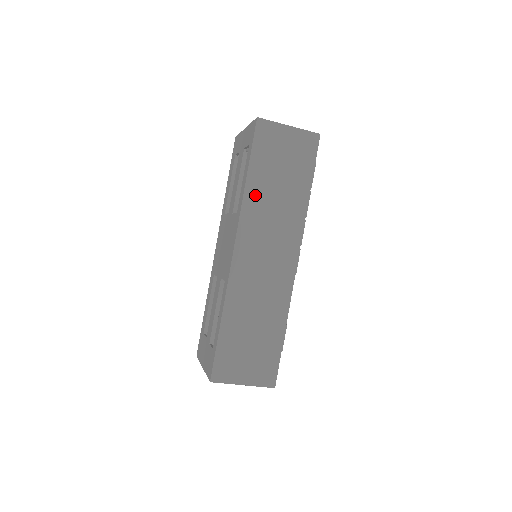
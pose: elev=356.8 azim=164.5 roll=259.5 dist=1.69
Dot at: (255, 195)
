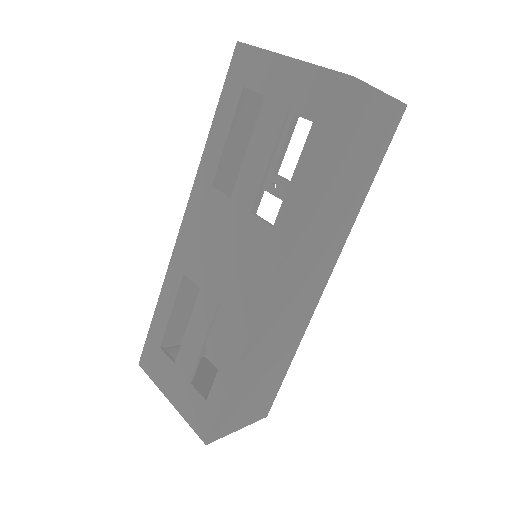
Dot at: (313, 208)
